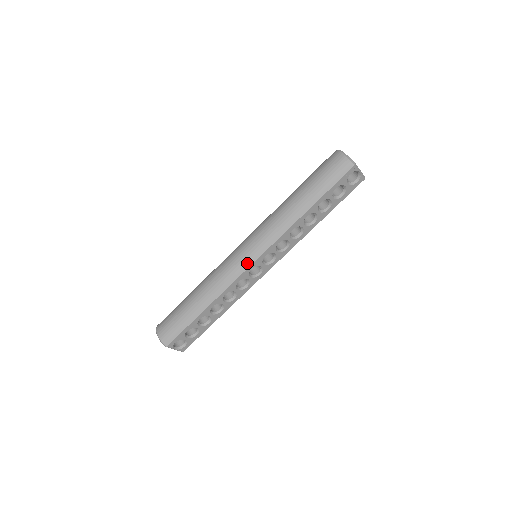
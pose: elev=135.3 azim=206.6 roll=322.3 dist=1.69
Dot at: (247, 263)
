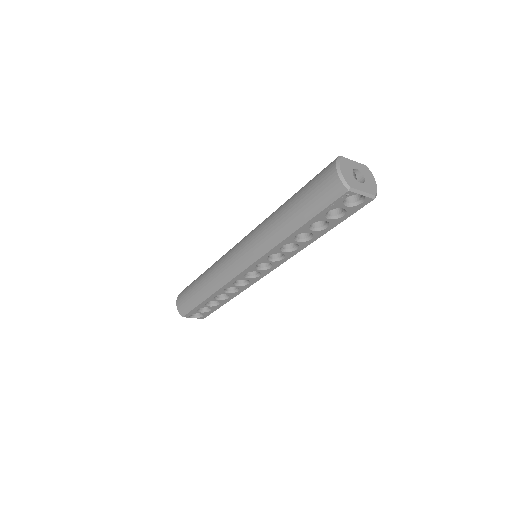
Dot at: (238, 269)
